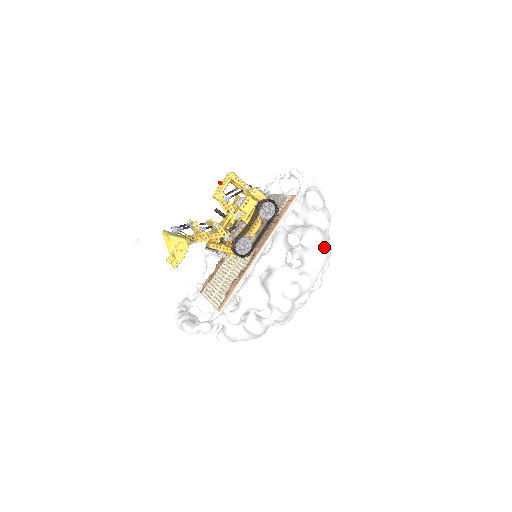
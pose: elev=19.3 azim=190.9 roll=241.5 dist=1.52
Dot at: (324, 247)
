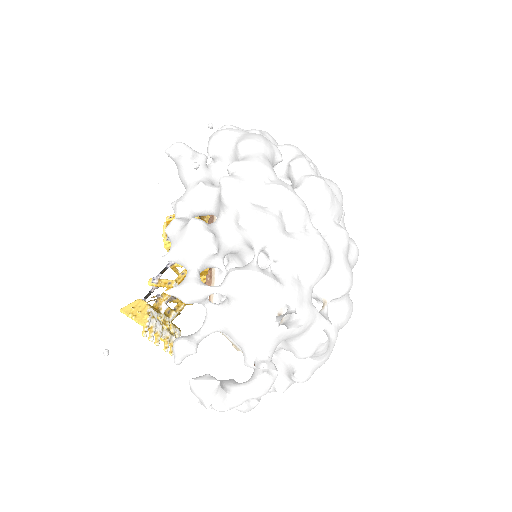
Dot at: (245, 134)
